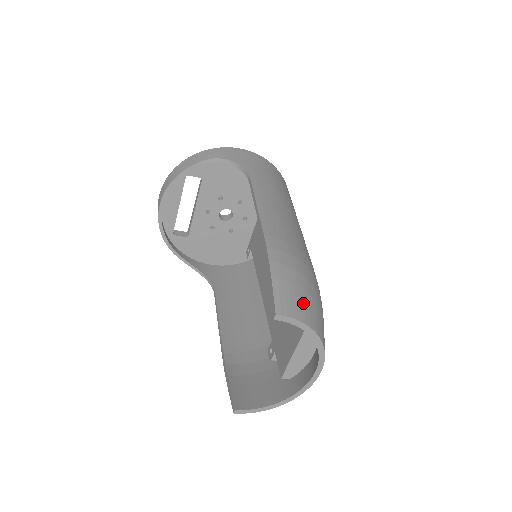
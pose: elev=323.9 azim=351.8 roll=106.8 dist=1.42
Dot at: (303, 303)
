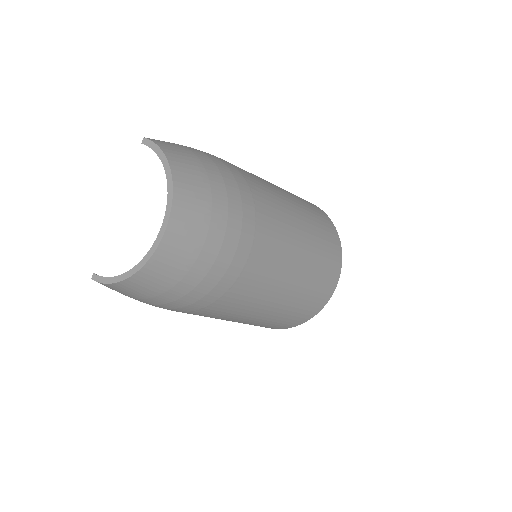
Dot at: (183, 154)
